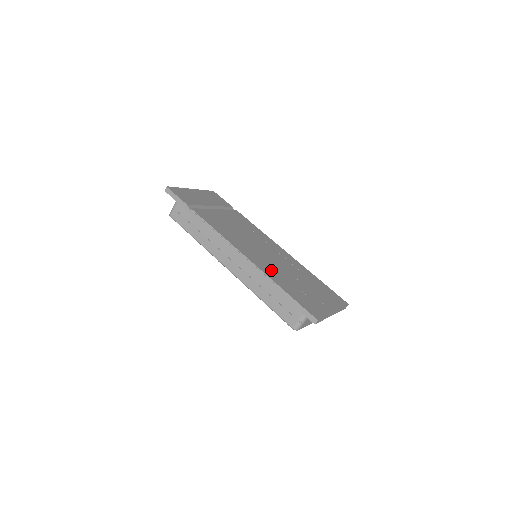
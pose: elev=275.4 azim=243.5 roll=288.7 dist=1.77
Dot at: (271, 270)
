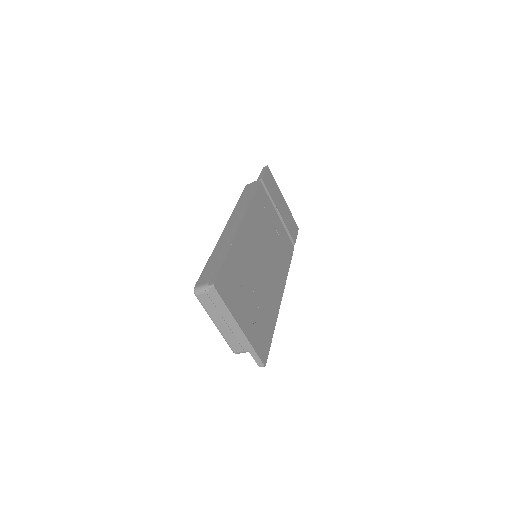
Dot at: (245, 249)
